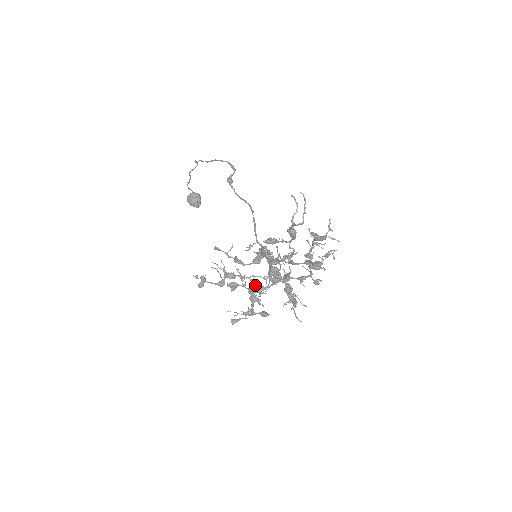
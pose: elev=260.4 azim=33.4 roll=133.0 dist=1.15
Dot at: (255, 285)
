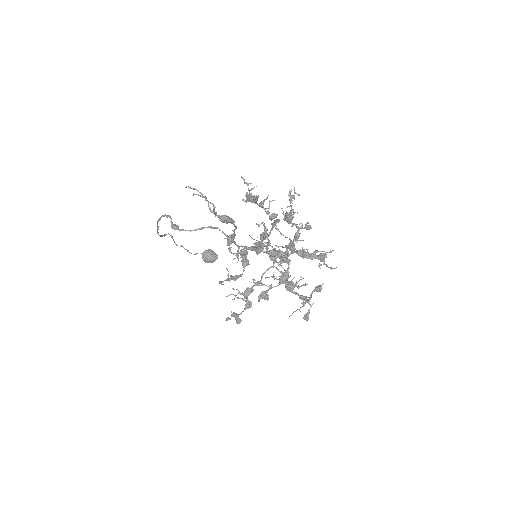
Dot at: occluded
